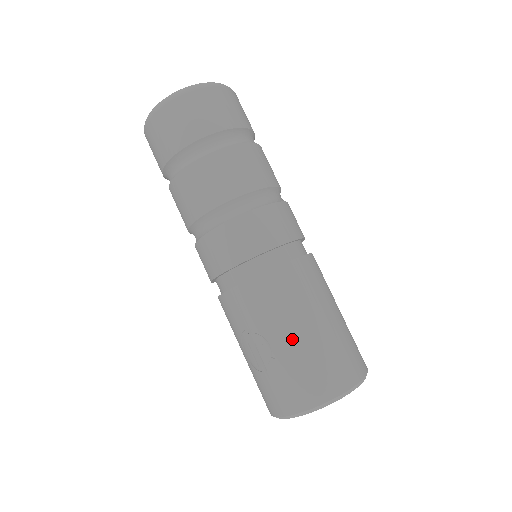
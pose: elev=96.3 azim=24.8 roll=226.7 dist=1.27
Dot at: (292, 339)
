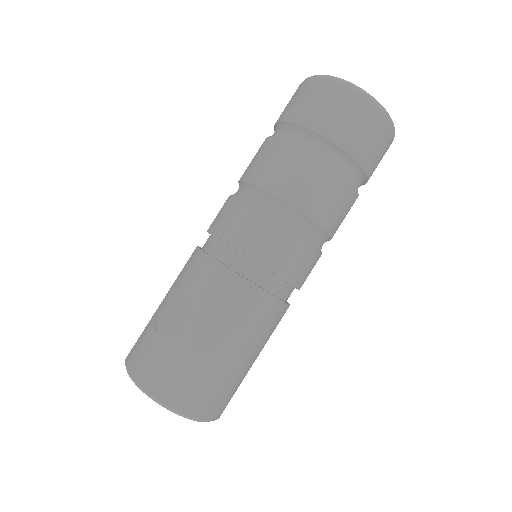
Dot at: (201, 340)
